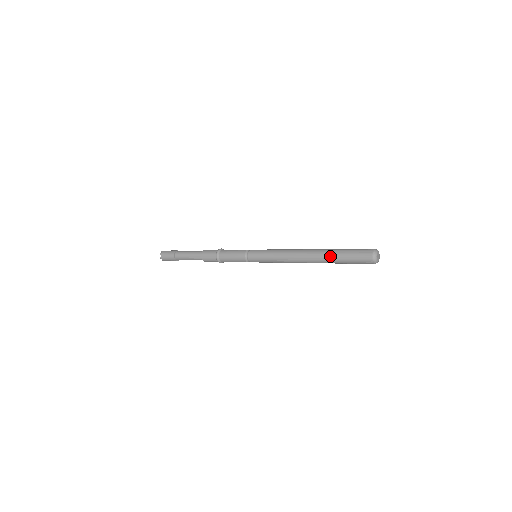
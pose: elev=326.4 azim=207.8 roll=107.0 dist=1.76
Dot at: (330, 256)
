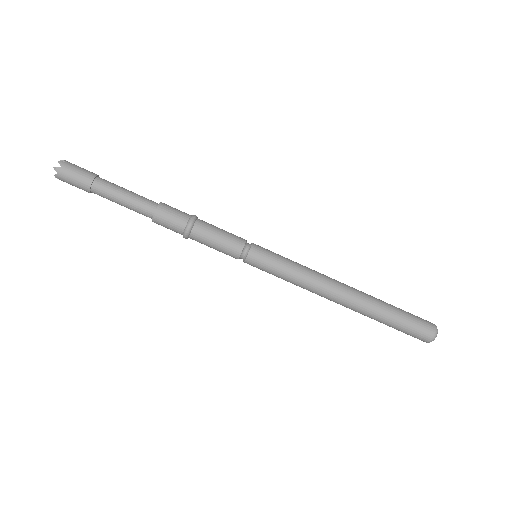
Dot at: (381, 307)
